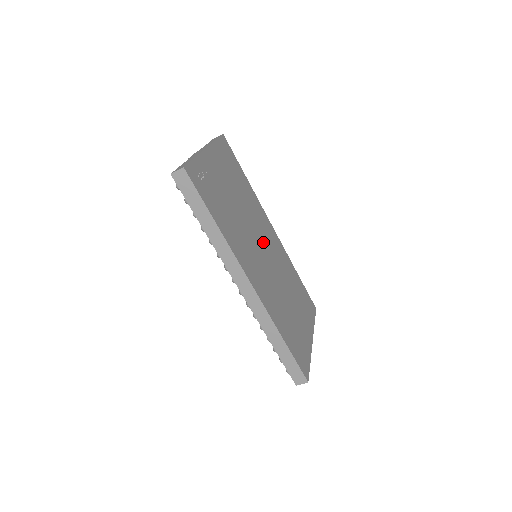
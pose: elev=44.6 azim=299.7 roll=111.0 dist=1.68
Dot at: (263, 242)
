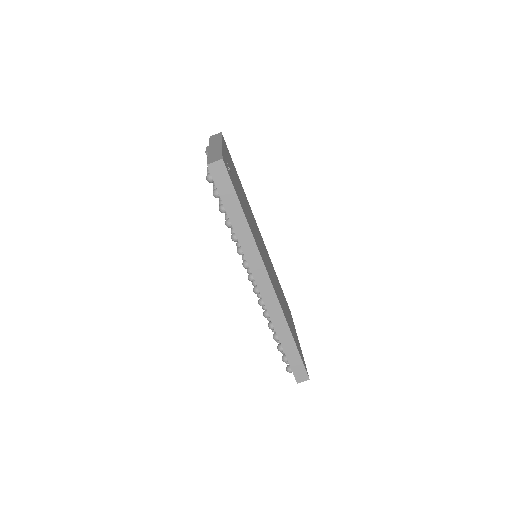
Dot at: (261, 242)
